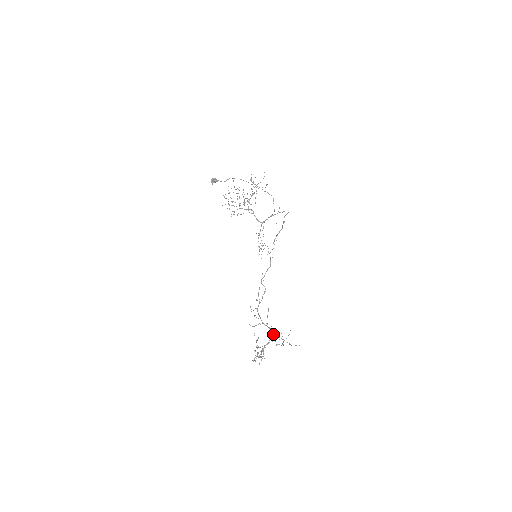
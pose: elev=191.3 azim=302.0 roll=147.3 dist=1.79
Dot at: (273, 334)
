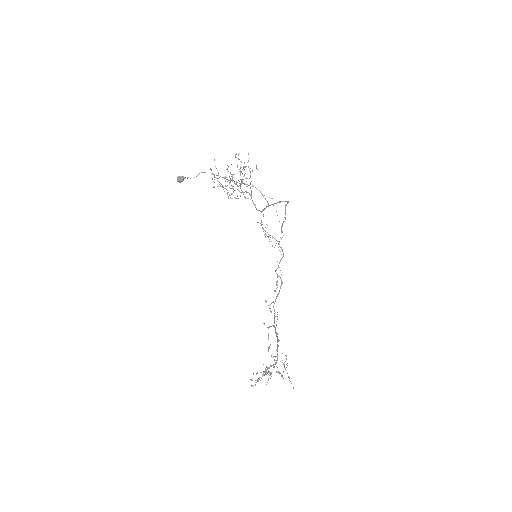
Dot at: (277, 354)
